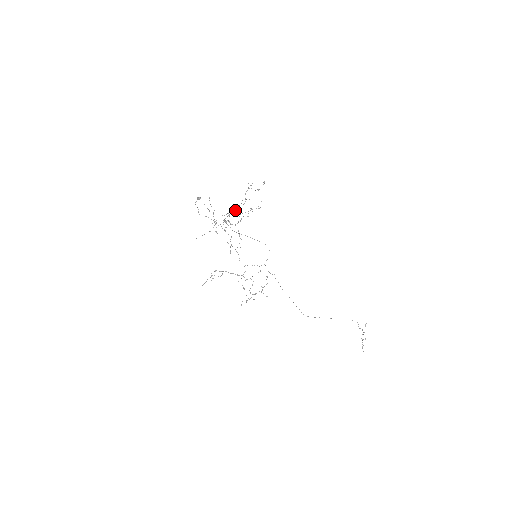
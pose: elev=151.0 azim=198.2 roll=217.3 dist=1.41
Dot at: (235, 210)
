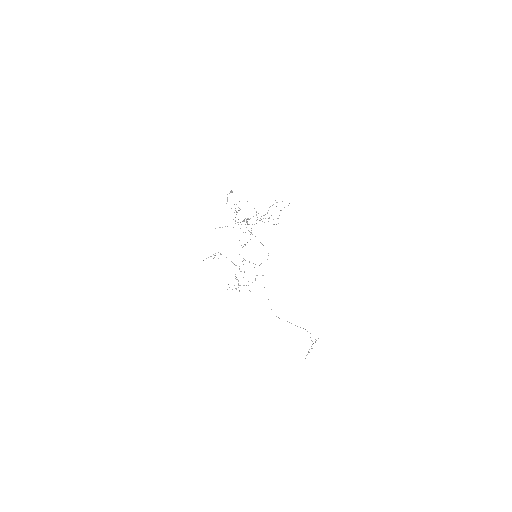
Dot at: (256, 212)
